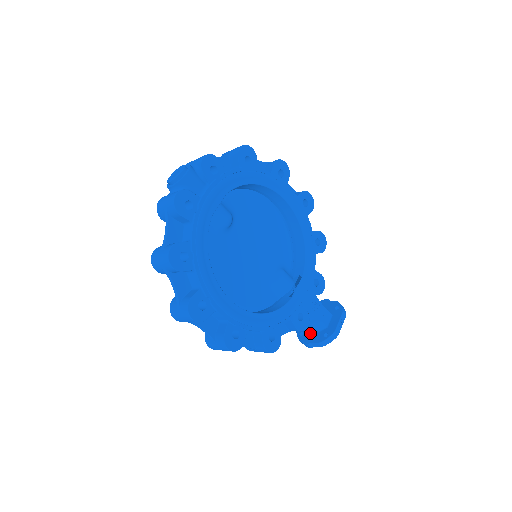
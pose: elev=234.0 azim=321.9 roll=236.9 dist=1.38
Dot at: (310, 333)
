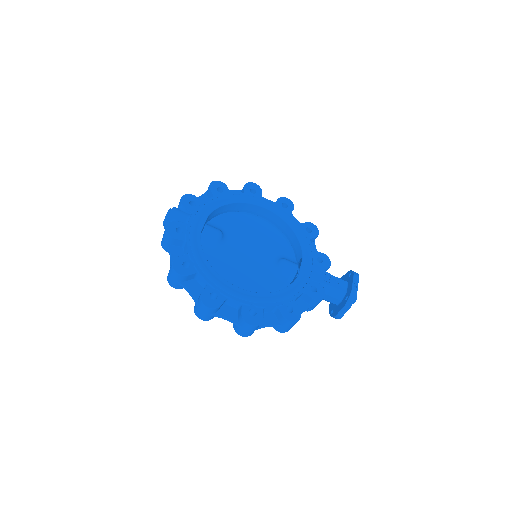
Dot at: (337, 306)
